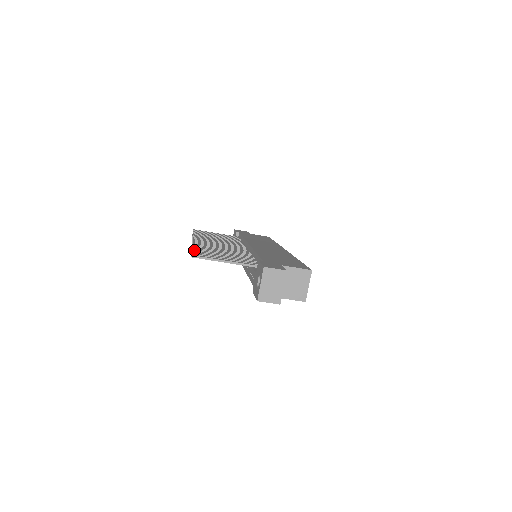
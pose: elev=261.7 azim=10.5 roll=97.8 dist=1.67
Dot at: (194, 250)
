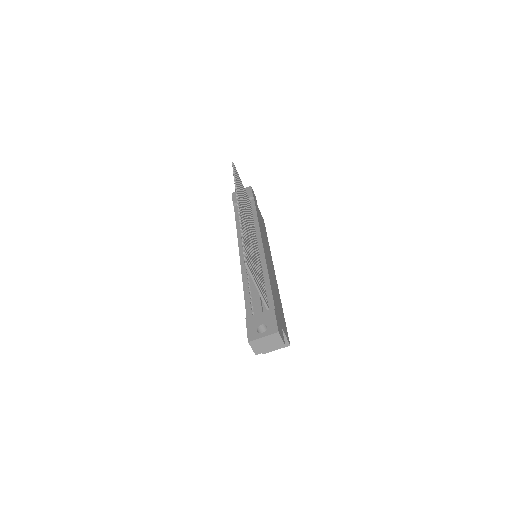
Dot at: (244, 244)
